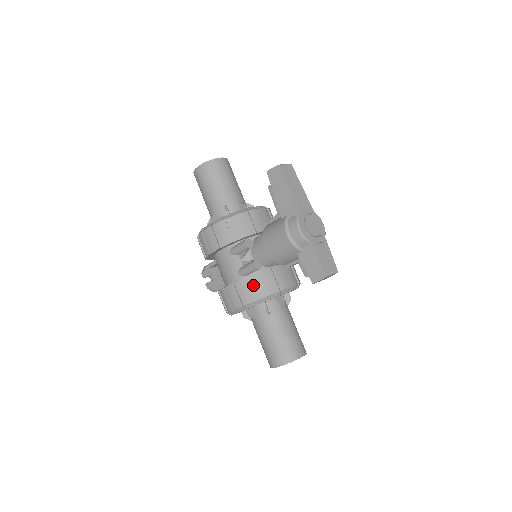
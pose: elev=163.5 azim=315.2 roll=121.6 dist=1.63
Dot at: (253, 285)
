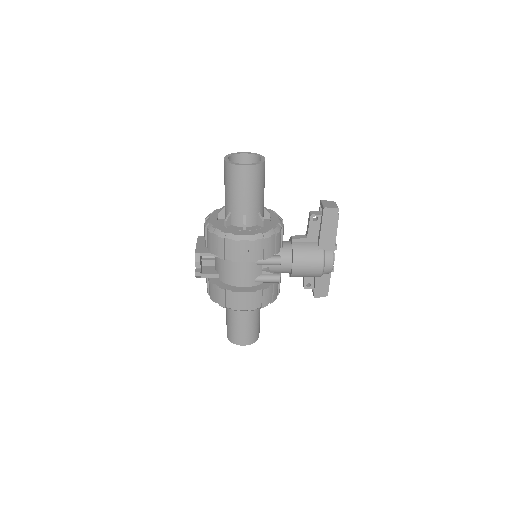
Dot at: (269, 293)
